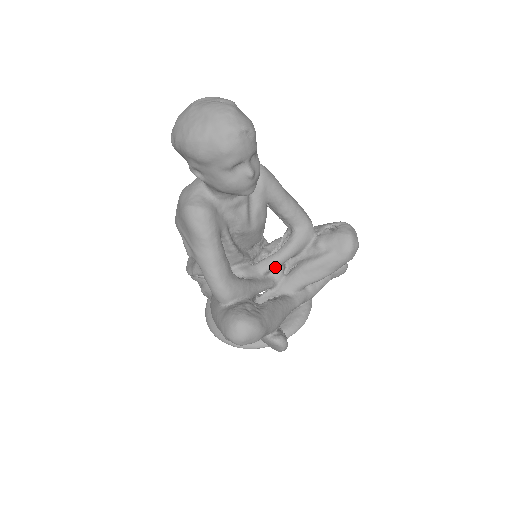
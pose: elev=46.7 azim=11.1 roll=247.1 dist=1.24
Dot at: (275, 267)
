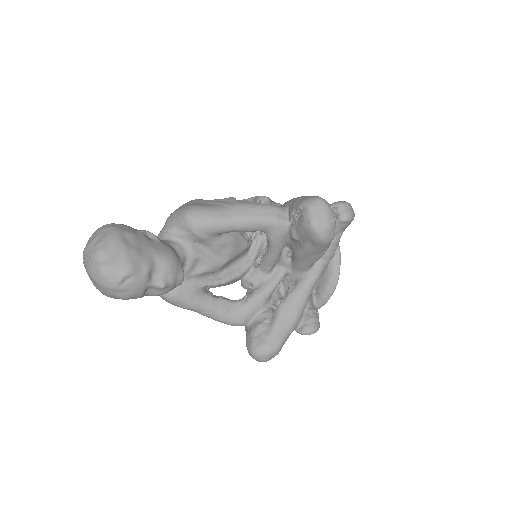
Dot at: (274, 264)
